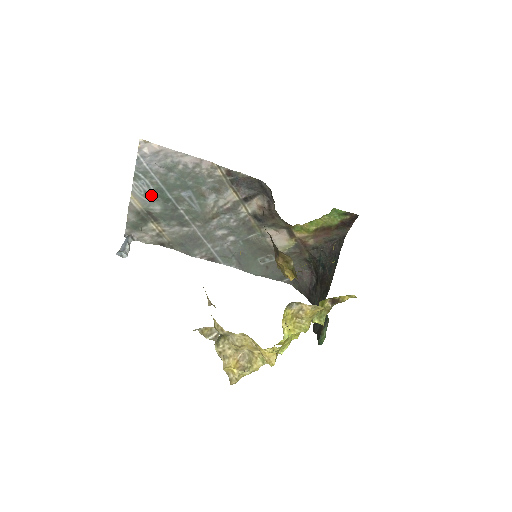
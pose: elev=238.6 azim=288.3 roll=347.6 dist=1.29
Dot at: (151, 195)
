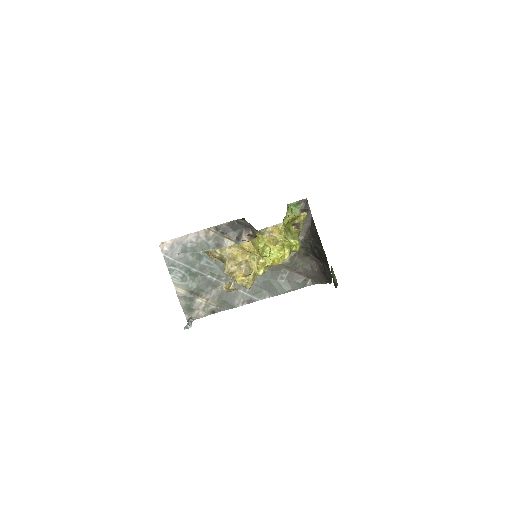
Dot at: (185, 278)
